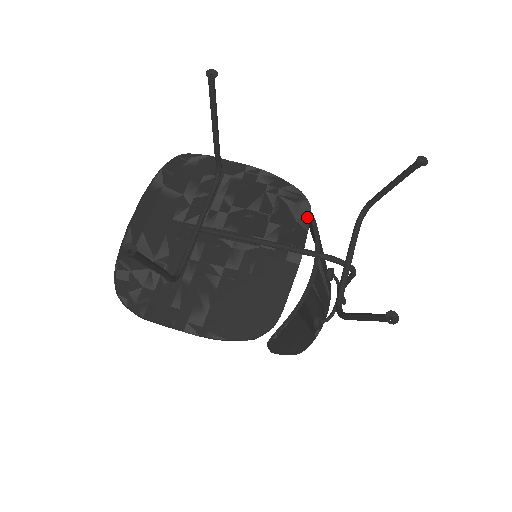
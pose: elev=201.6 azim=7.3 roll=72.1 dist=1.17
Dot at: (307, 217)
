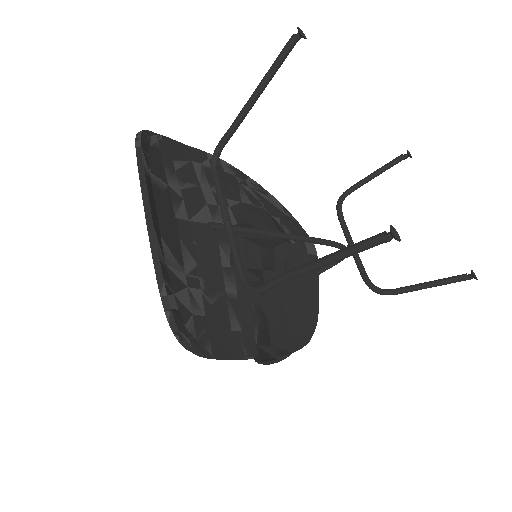
Dot at: (286, 210)
